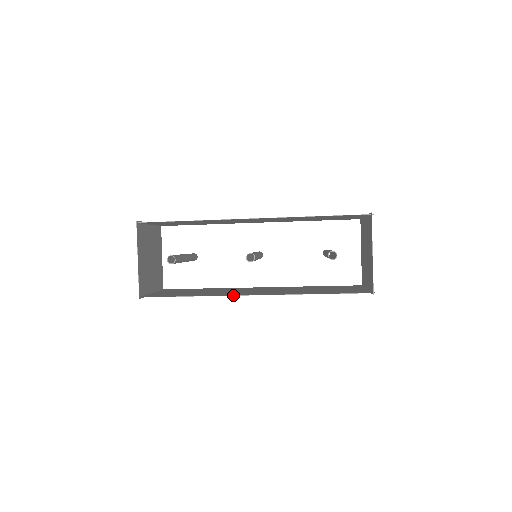
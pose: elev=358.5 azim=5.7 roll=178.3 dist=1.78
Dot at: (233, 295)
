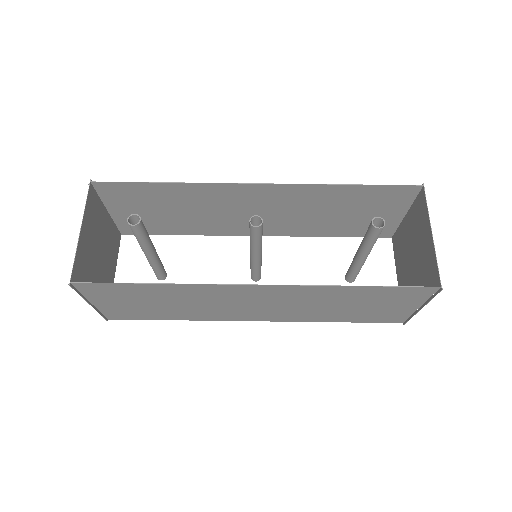
Dot at: occluded
